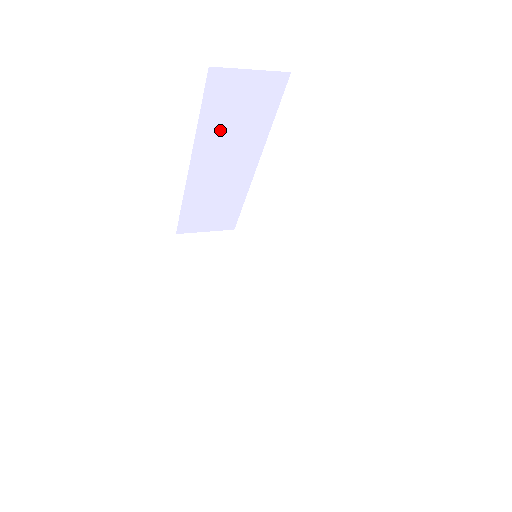
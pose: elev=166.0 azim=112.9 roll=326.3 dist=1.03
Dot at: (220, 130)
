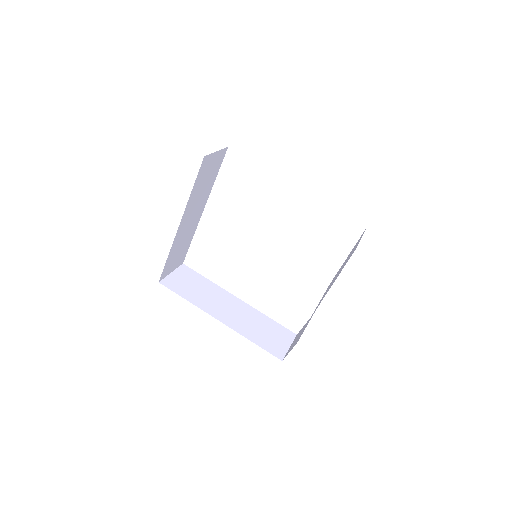
Dot at: (197, 193)
